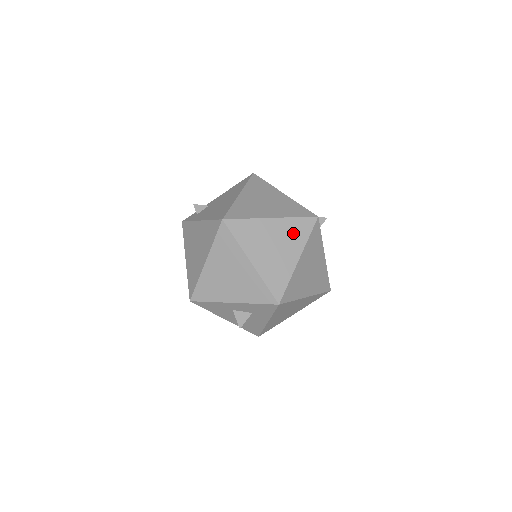
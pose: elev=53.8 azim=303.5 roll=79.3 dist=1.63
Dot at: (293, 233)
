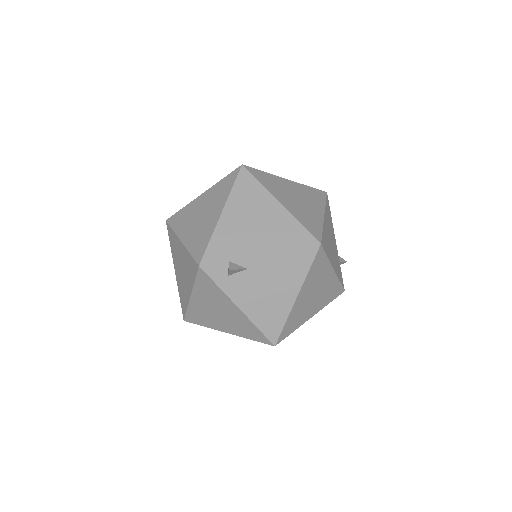
Dot at: occluded
